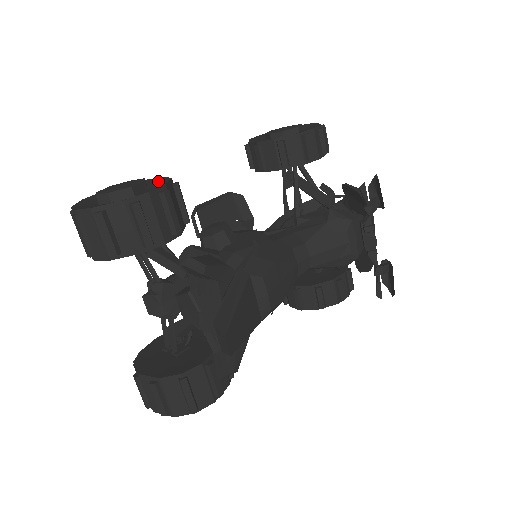
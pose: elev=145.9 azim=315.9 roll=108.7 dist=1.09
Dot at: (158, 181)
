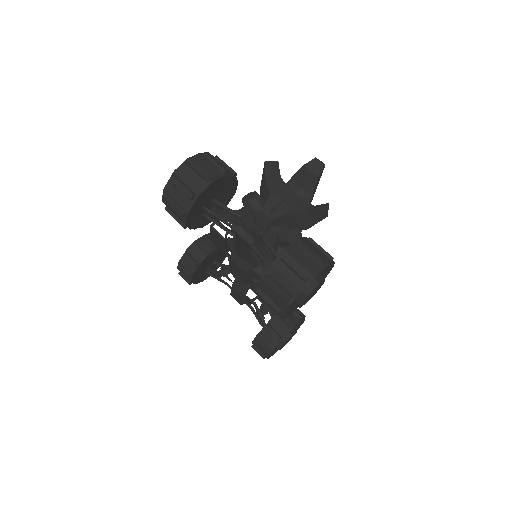
Dot at: occluded
